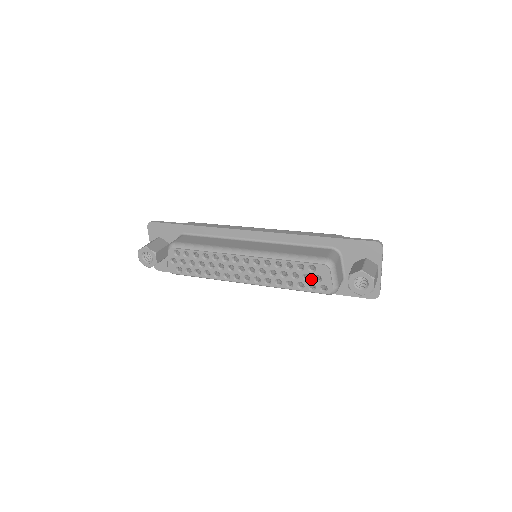
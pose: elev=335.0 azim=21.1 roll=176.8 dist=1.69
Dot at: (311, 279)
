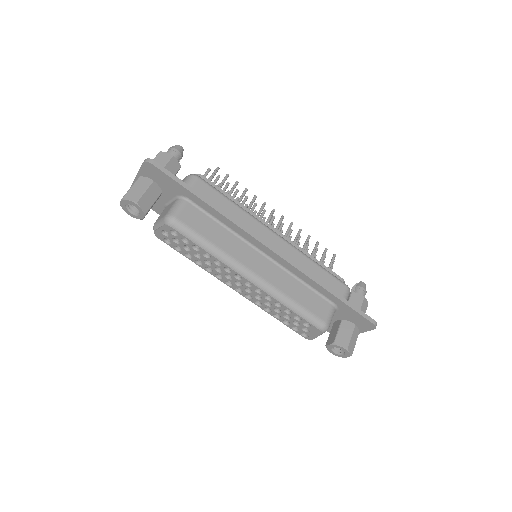
Dot at: (300, 327)
